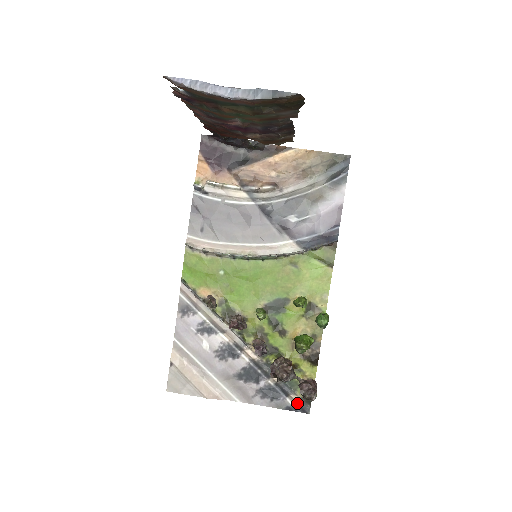
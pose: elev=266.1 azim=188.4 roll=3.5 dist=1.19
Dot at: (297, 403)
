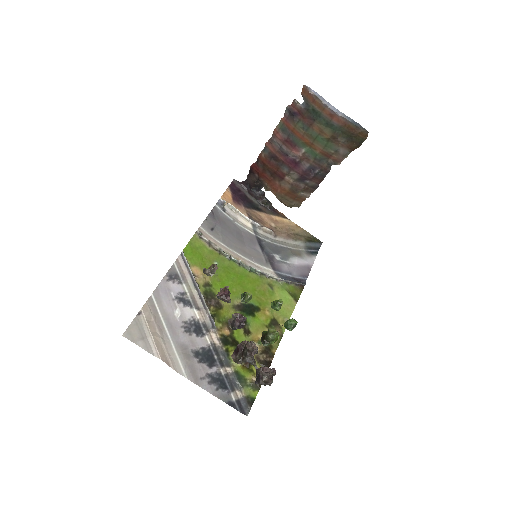
Dot at: (239, 401)
